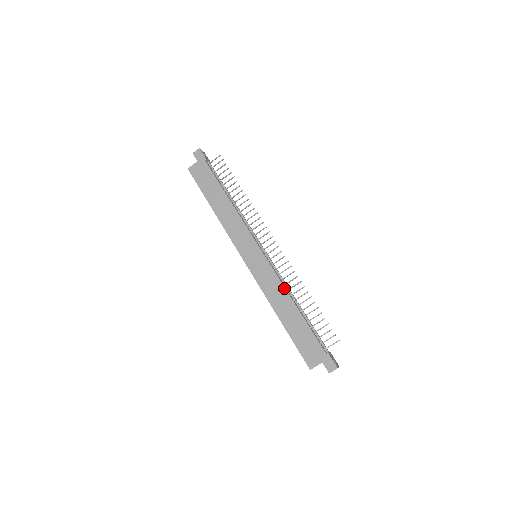
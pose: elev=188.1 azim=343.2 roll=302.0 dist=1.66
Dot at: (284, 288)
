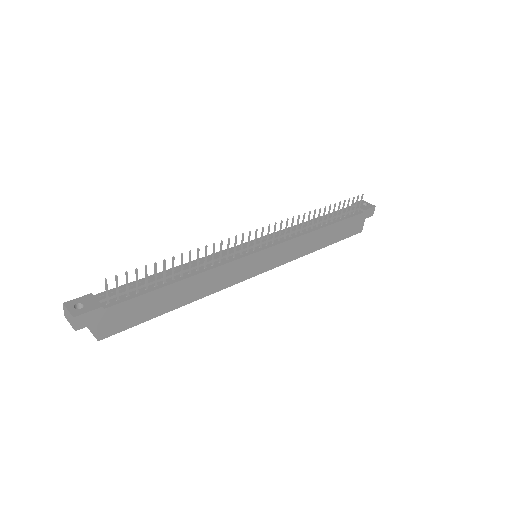
Dot at: (307, 235)
